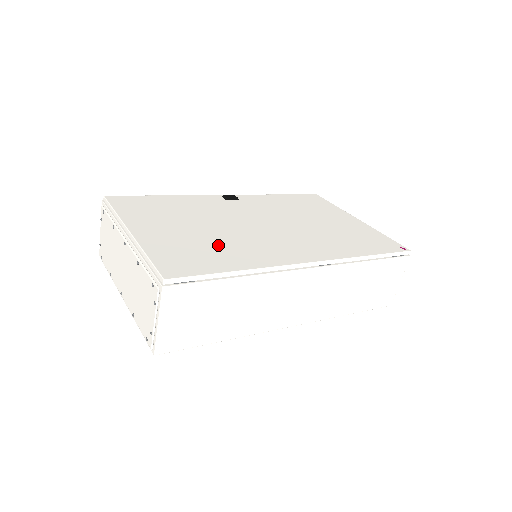
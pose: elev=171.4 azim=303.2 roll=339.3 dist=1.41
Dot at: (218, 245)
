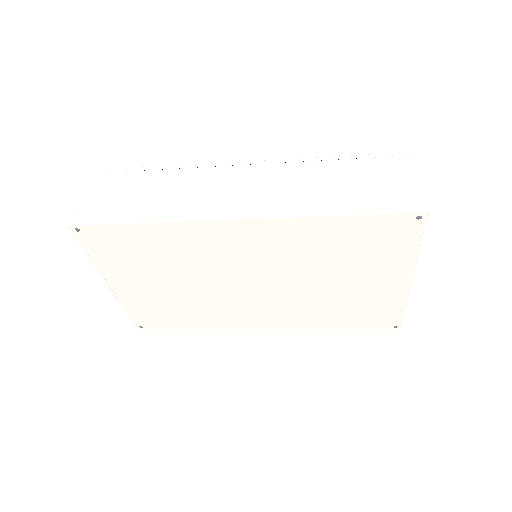
Dot at: occluded
